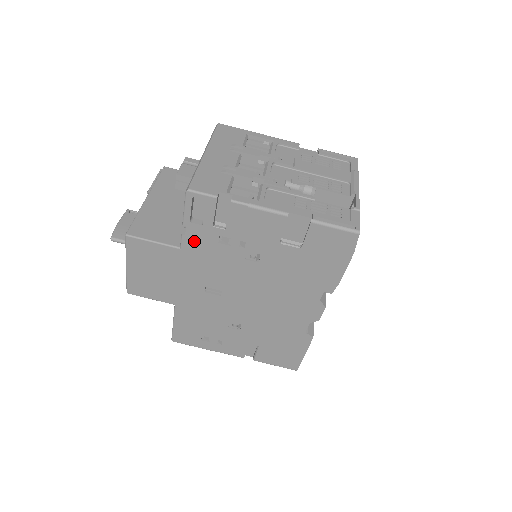
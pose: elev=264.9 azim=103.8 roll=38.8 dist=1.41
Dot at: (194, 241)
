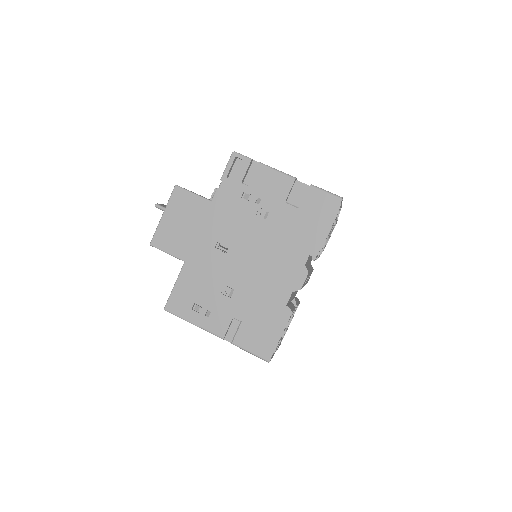
Dot at: (224, 195)
